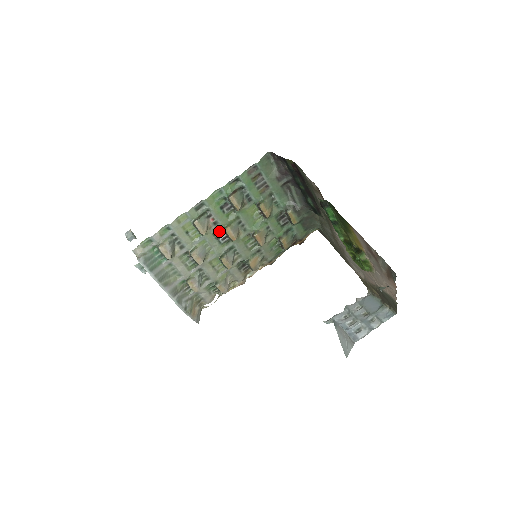
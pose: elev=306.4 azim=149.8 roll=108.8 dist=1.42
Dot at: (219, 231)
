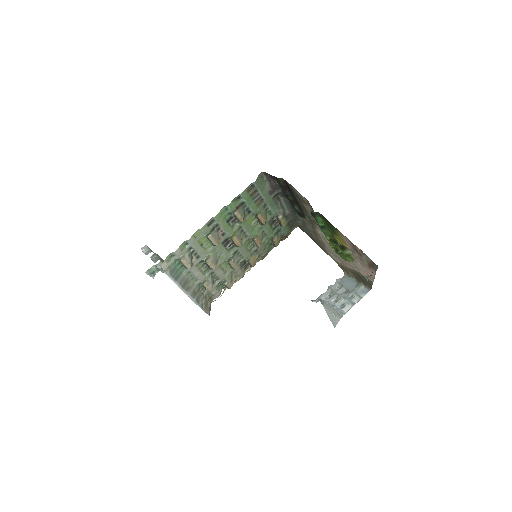
Dot at: (226, 240)
